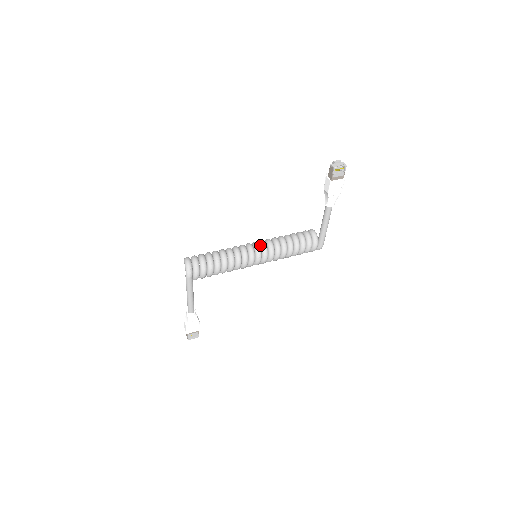
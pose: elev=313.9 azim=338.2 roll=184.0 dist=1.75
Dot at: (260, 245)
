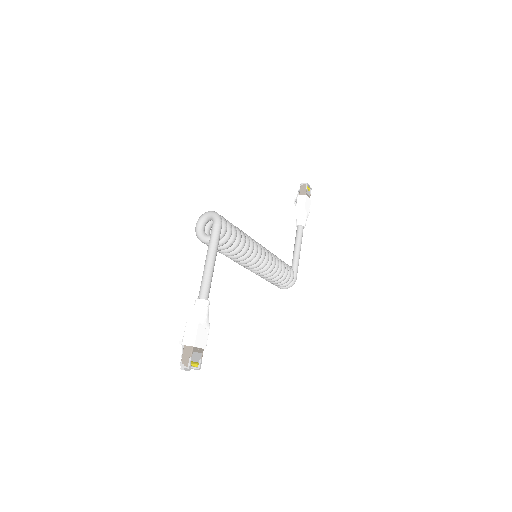
Dot at: occluded
